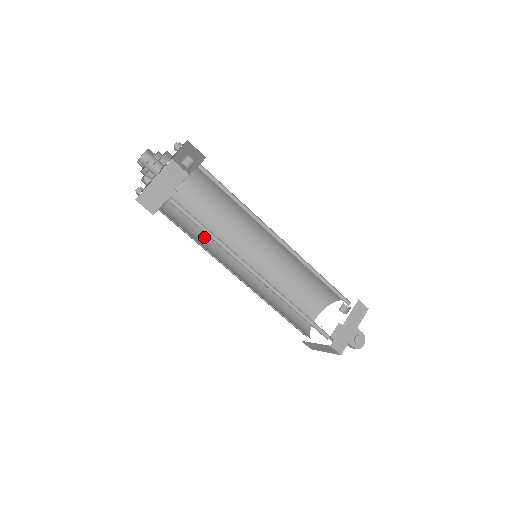
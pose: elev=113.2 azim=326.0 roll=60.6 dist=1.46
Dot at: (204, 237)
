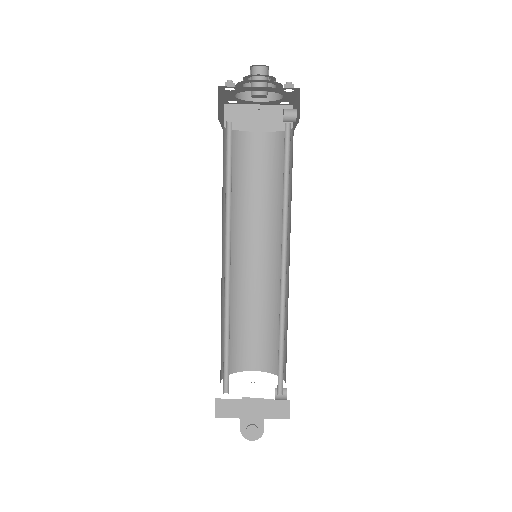
Dot at: (241, 194)
